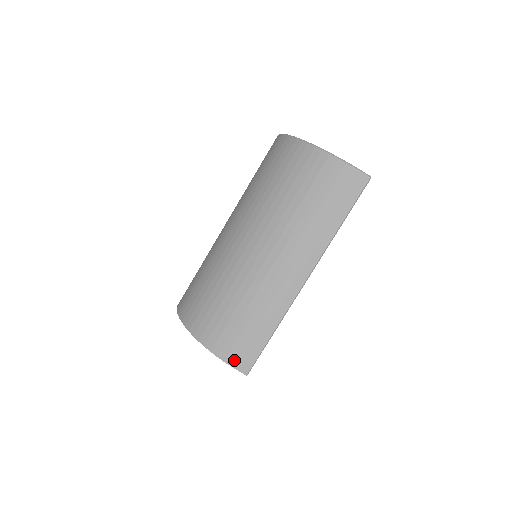
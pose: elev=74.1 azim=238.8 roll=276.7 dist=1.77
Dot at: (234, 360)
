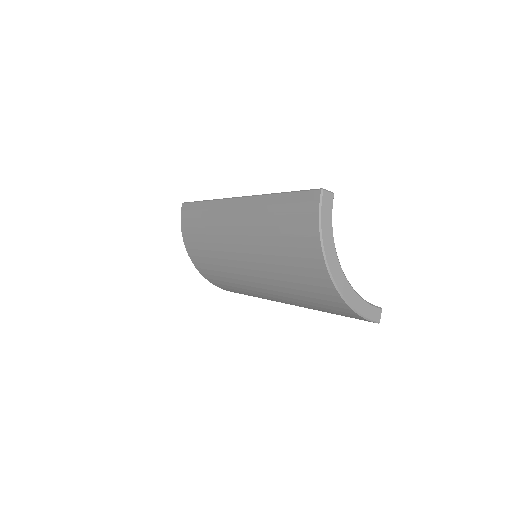
Dot at: occluded
